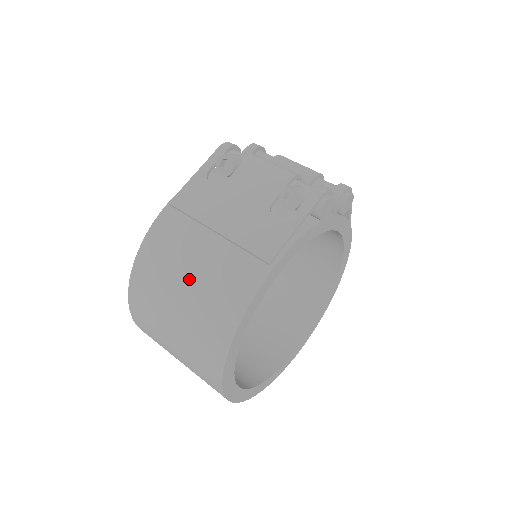
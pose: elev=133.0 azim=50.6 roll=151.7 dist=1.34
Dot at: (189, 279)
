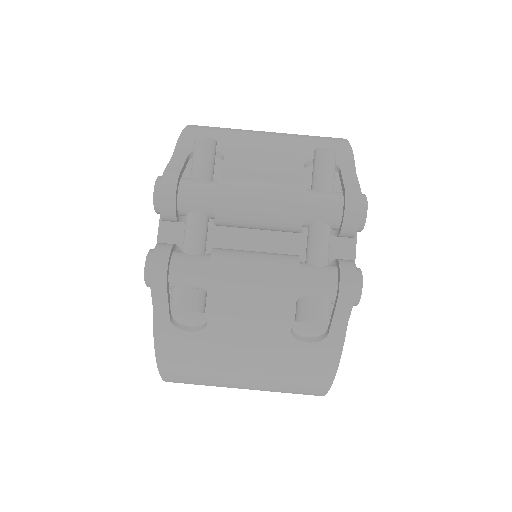
Dot at: occluded
